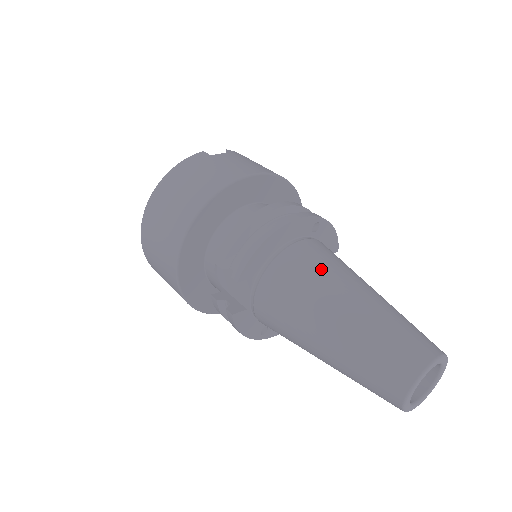
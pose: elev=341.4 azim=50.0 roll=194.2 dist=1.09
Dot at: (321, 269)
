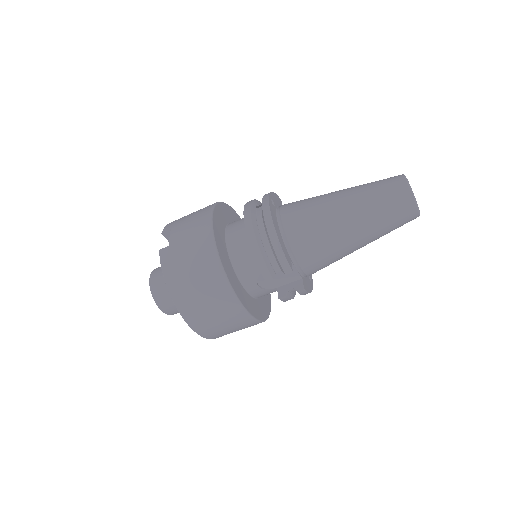
Dot at: (313, 214)
